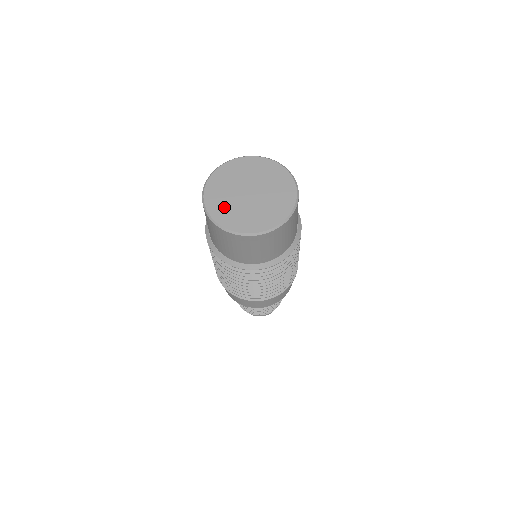
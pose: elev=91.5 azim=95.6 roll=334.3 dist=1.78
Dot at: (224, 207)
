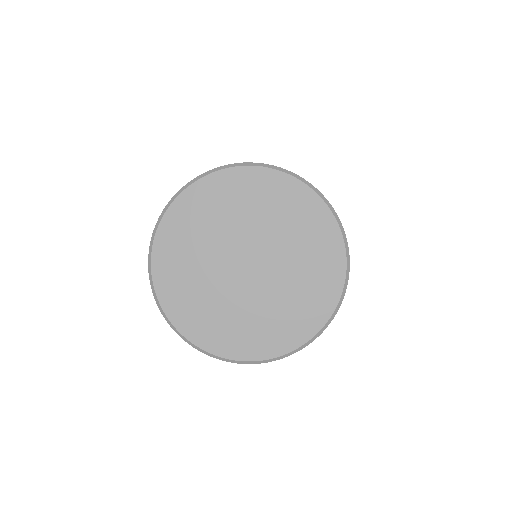
Dot at: (213, 316)
